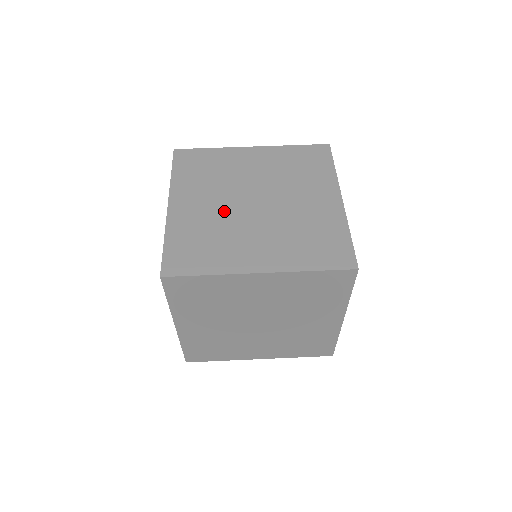
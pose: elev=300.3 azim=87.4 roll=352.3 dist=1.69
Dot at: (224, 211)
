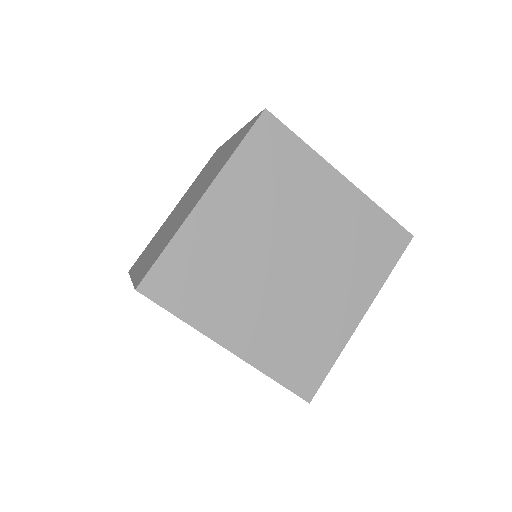
Dot at: (277, 299)
